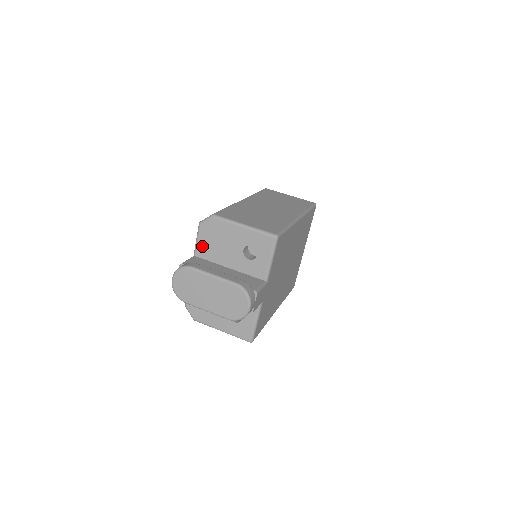
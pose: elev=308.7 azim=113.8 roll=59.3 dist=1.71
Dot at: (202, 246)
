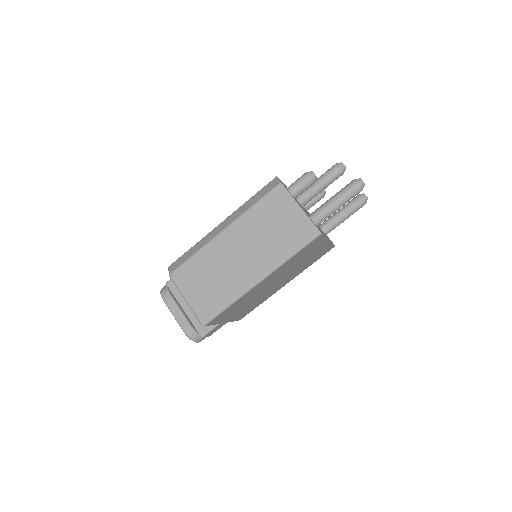
Dot at: occluded
